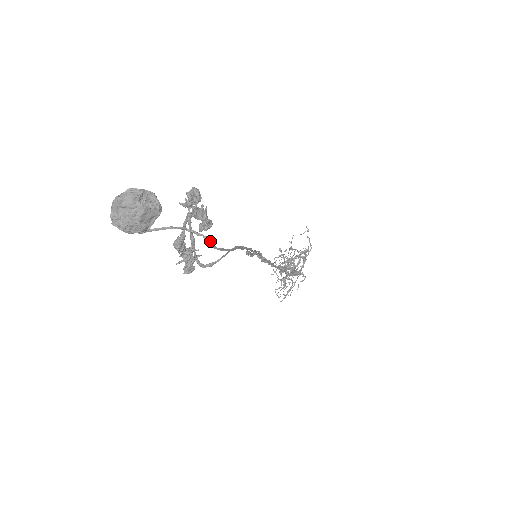
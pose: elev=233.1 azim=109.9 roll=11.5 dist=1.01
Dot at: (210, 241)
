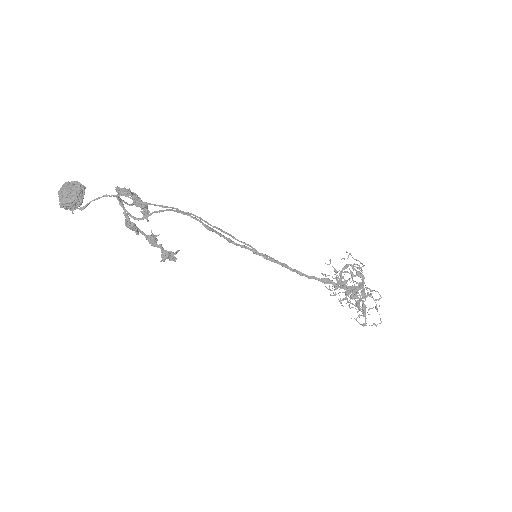
Dot at: (129, 197)
